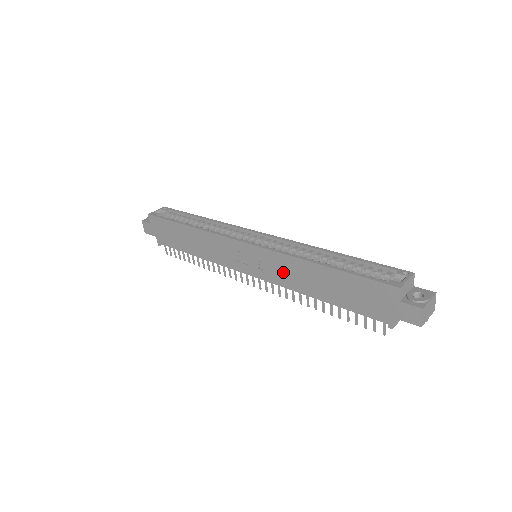
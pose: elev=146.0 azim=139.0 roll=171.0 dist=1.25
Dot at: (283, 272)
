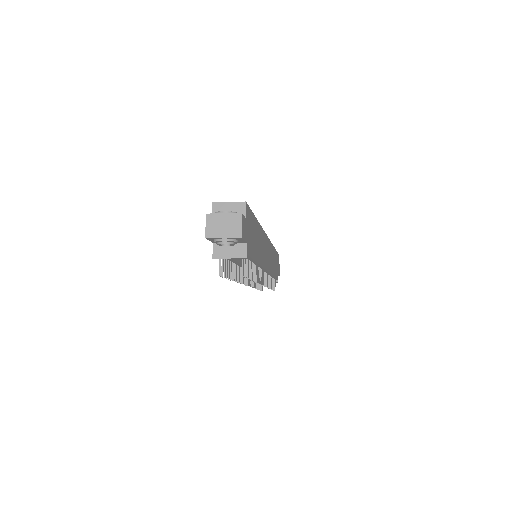
Dot at: occluded
